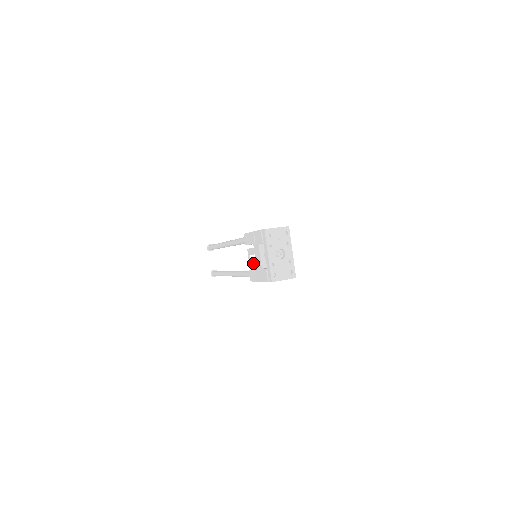
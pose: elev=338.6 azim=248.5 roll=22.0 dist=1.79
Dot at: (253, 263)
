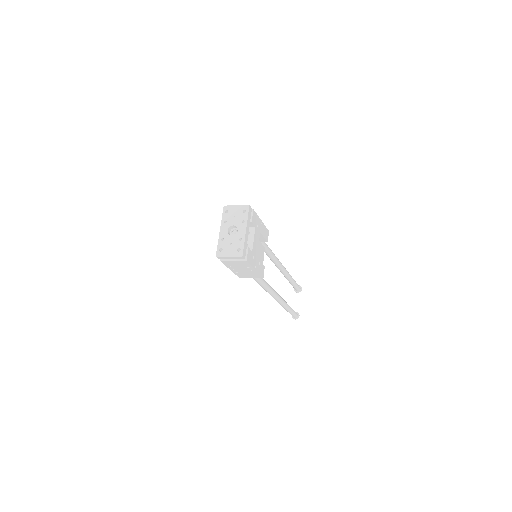
Dot at: occluded
